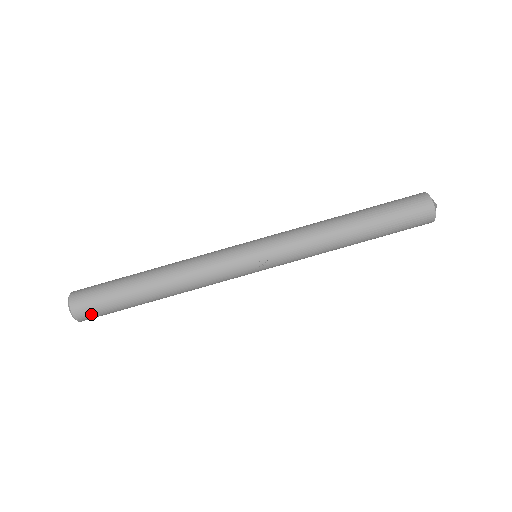
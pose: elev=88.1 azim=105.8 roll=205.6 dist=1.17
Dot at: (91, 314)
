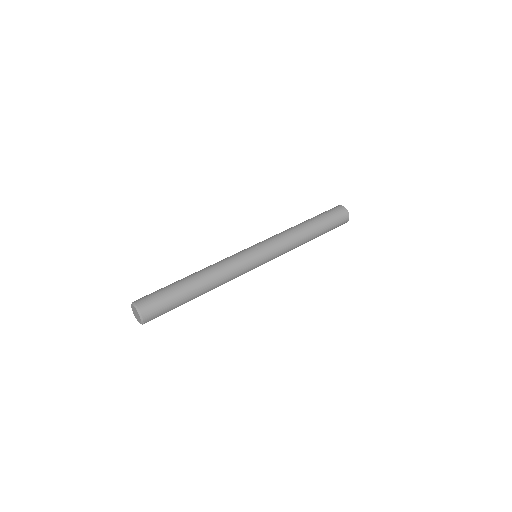
Dot at: (150, 302)
